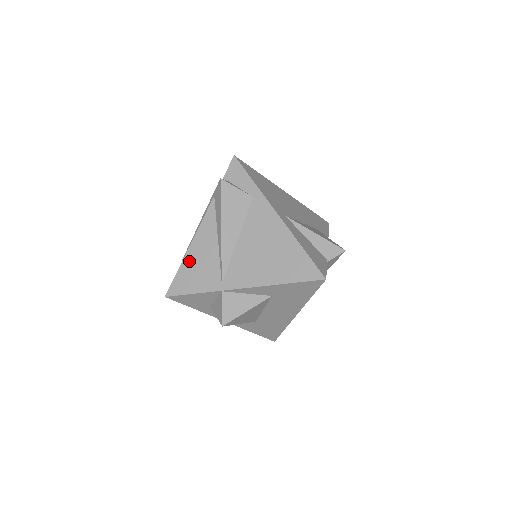
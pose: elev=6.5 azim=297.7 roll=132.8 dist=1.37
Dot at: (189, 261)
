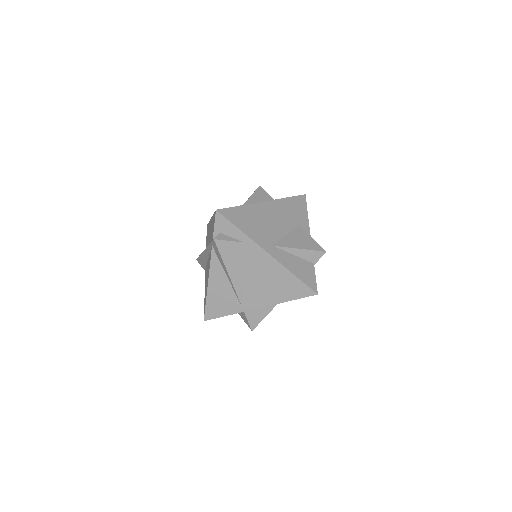
Dot at: (212, 296)
